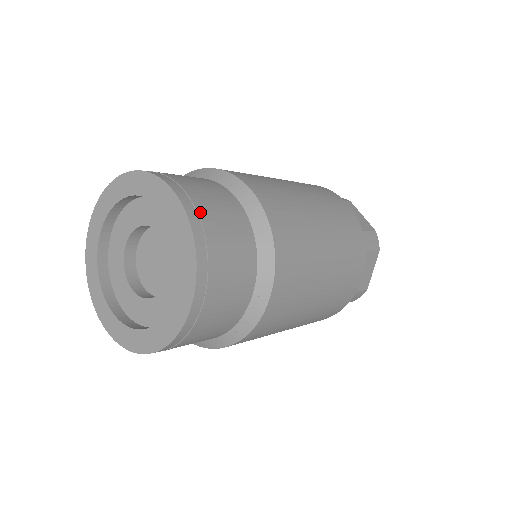
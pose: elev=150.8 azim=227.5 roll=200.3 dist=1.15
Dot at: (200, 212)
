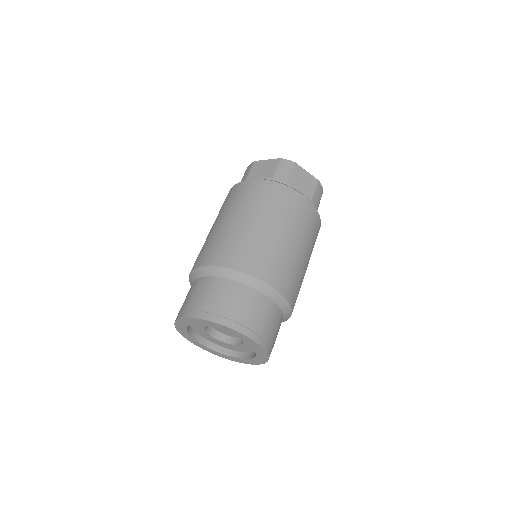
Dot at: (257, 332)
